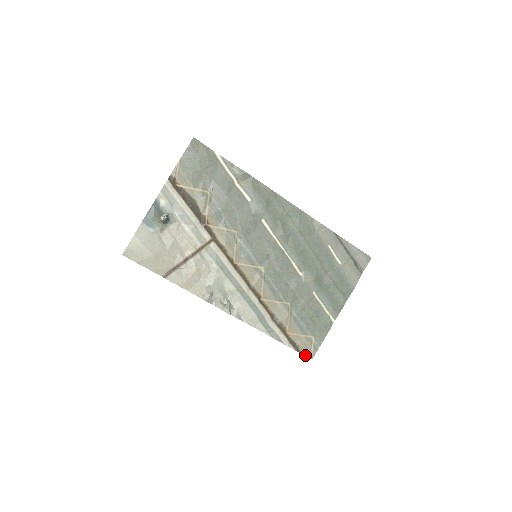
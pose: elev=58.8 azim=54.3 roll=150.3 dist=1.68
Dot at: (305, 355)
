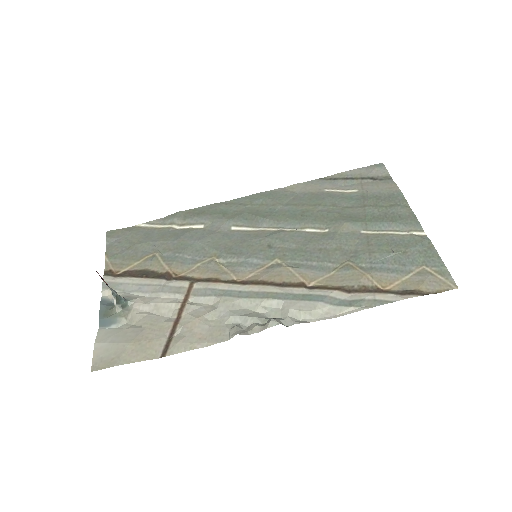
Dot at: occluded
